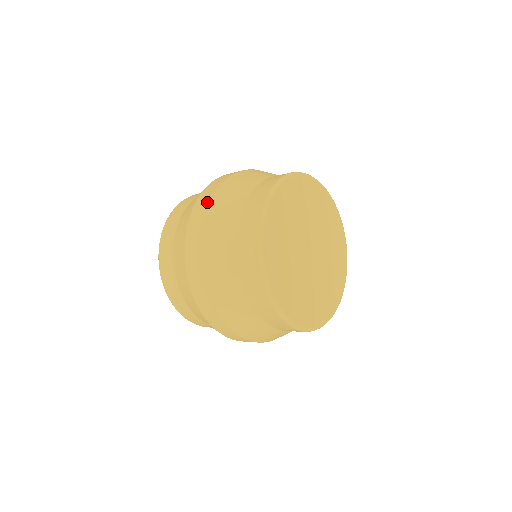
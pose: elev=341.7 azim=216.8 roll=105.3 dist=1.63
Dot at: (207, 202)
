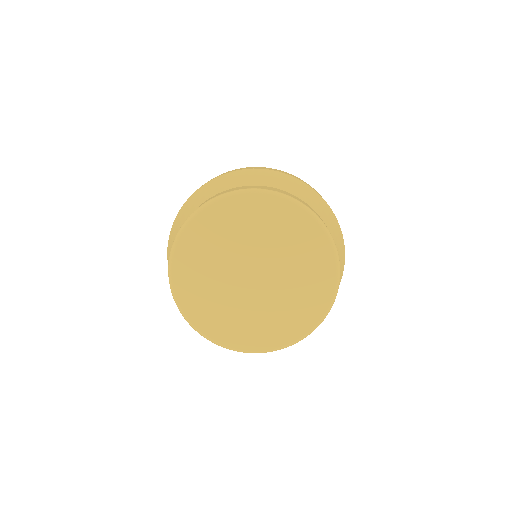
Dot at: (195, 191)
